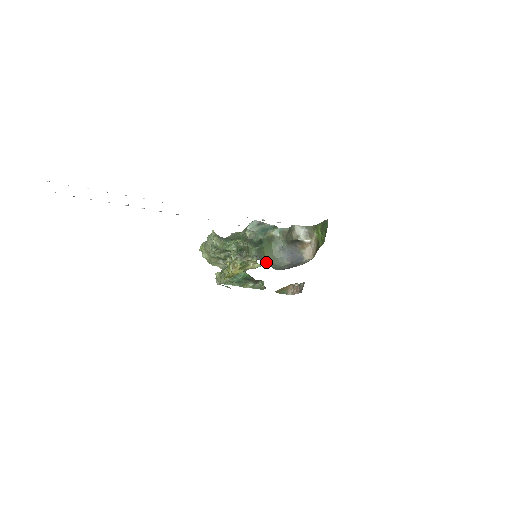
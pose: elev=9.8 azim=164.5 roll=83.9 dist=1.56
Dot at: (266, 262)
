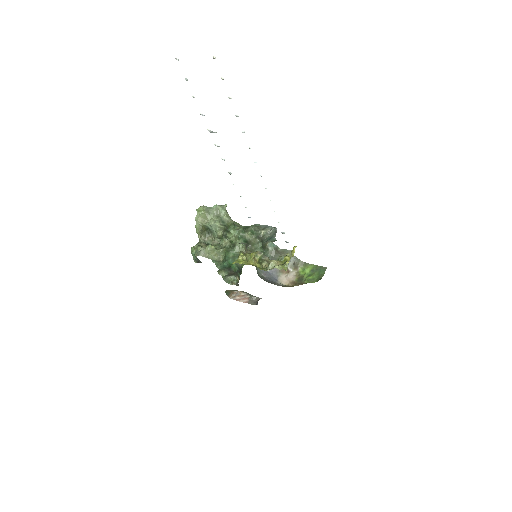
Dot at: occluded
